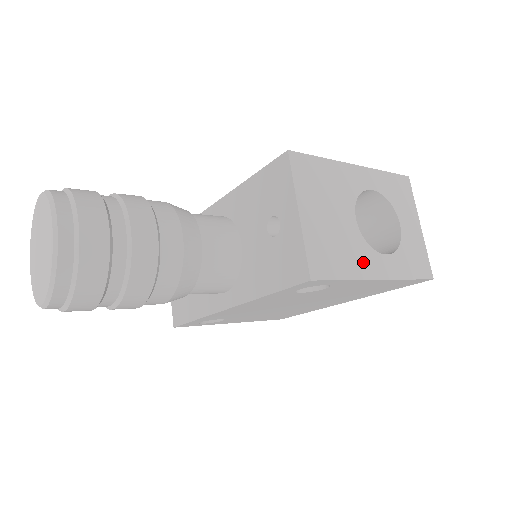
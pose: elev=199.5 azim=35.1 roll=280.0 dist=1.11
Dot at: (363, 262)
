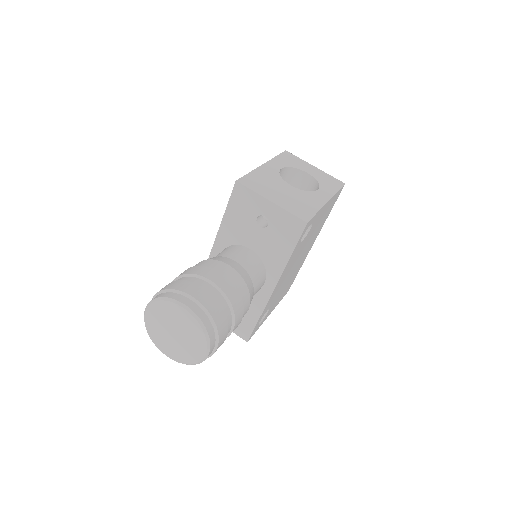
Dot at: (314, 200)
